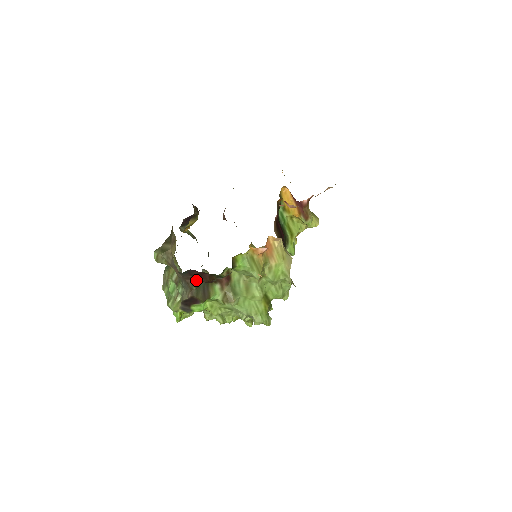
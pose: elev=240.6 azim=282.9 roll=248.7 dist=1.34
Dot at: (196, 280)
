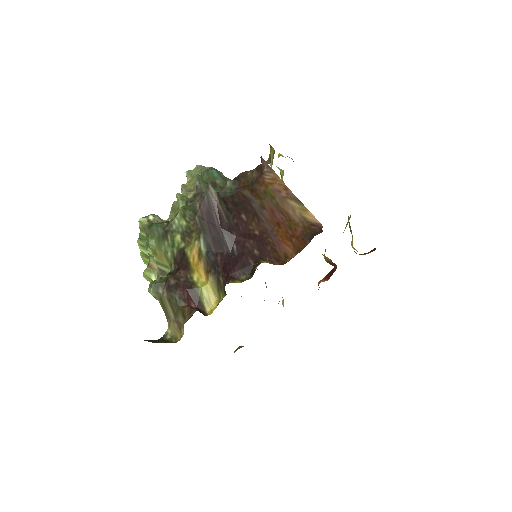
Dot at: occluded
